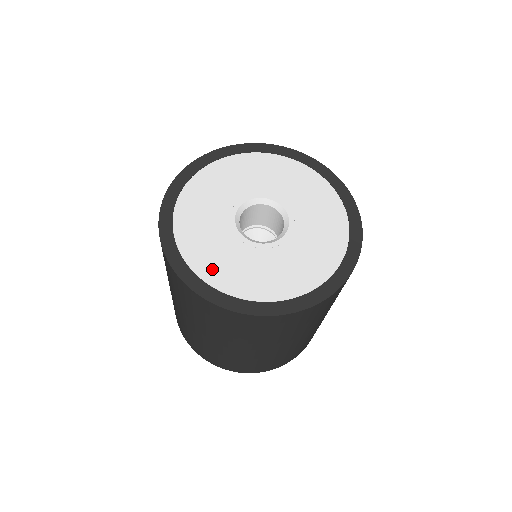
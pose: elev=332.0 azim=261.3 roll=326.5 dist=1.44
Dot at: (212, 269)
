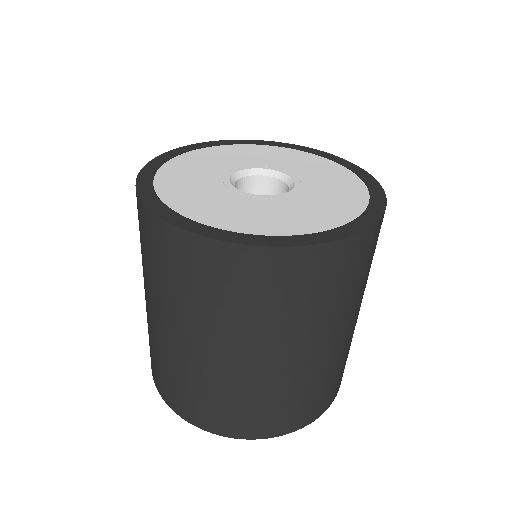
Dot at: (259, 224)
